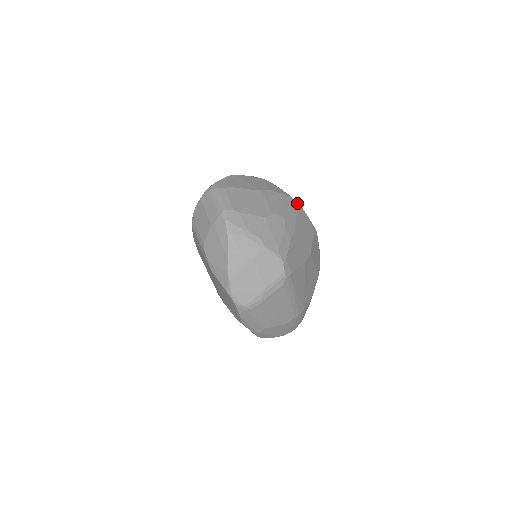
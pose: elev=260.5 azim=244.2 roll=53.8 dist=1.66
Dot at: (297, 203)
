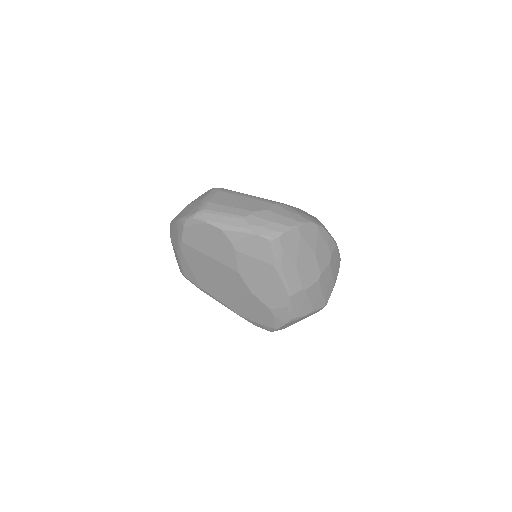
Dot at: occluded
